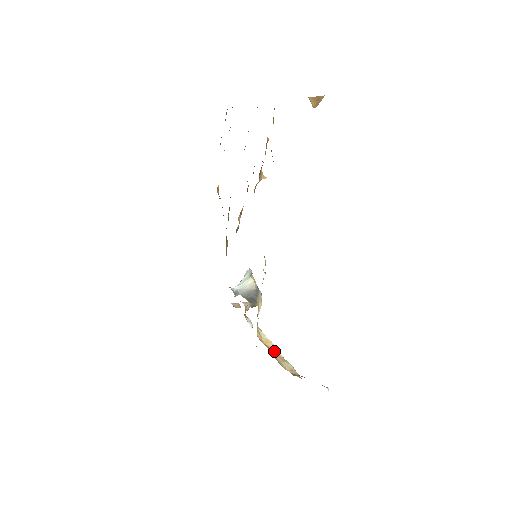
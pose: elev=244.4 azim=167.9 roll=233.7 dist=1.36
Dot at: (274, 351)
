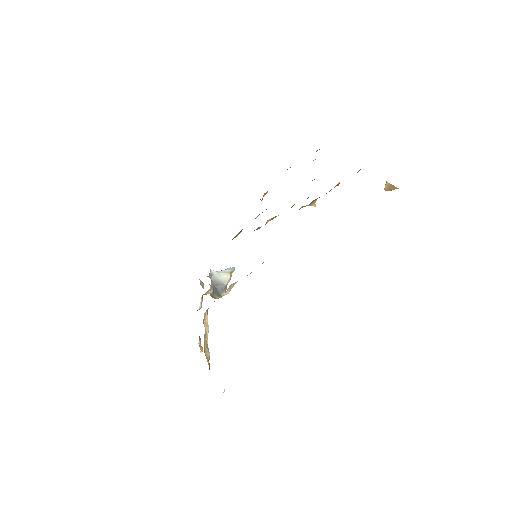
Dot at: (206, 335)
